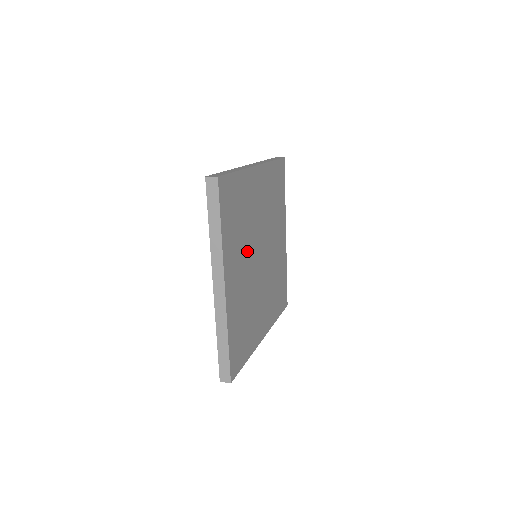
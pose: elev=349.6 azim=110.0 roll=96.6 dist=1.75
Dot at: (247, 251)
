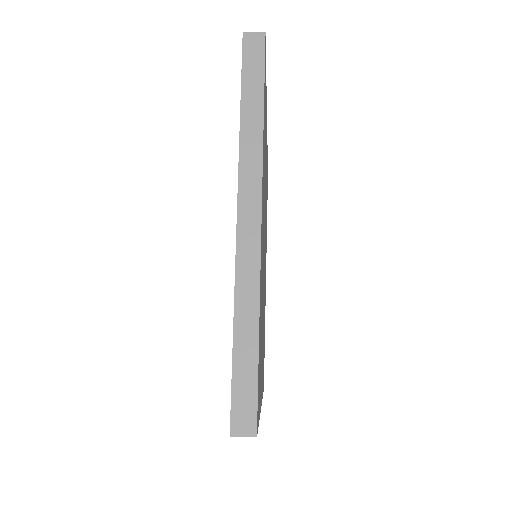
Dot at: occluded
